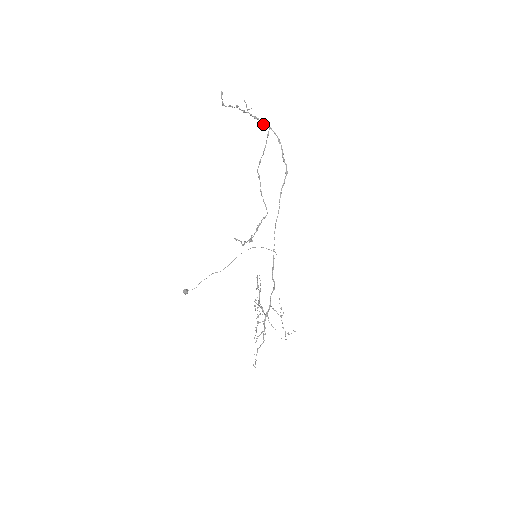
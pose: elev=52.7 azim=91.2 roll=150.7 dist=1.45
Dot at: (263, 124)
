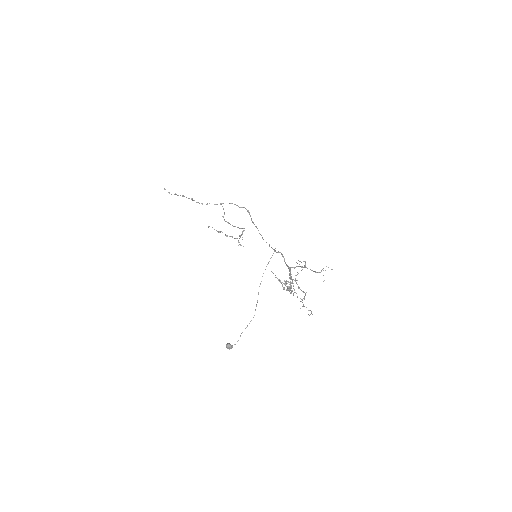
Dot at: occluded
